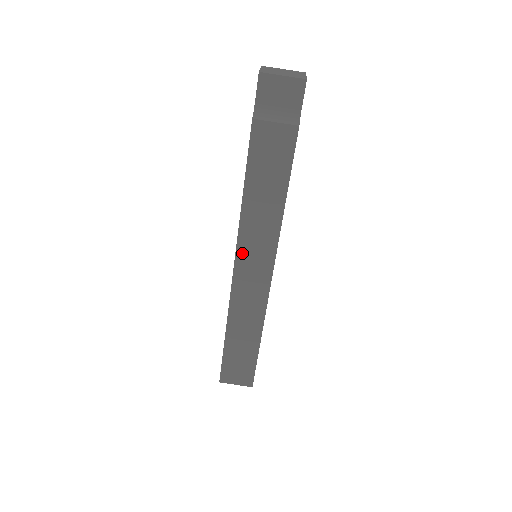
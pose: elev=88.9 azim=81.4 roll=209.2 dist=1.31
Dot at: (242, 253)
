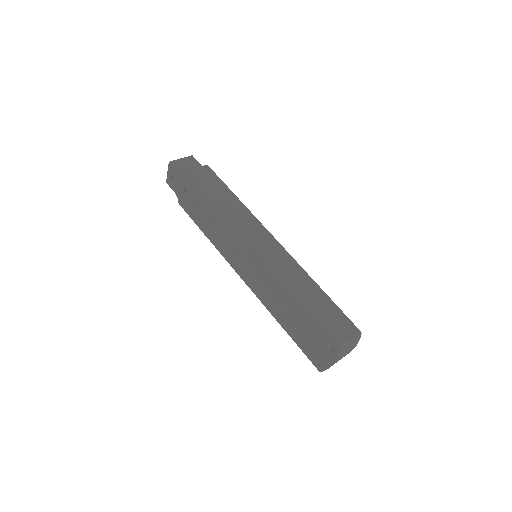
Dot at: (245, 235)
